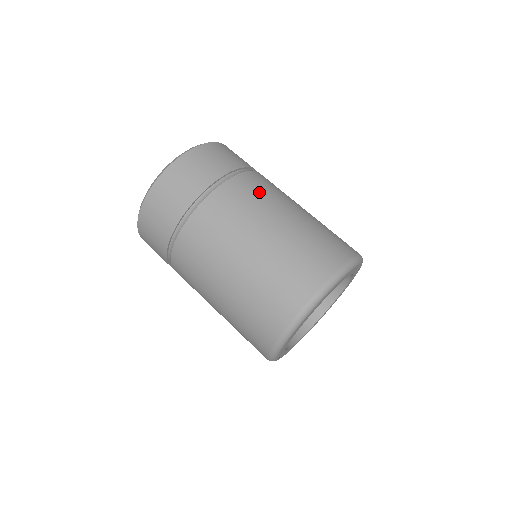
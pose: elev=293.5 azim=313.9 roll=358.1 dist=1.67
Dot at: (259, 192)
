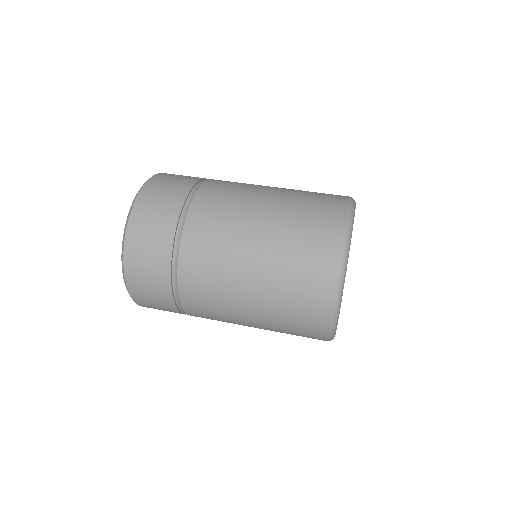
Dot at: occluded
